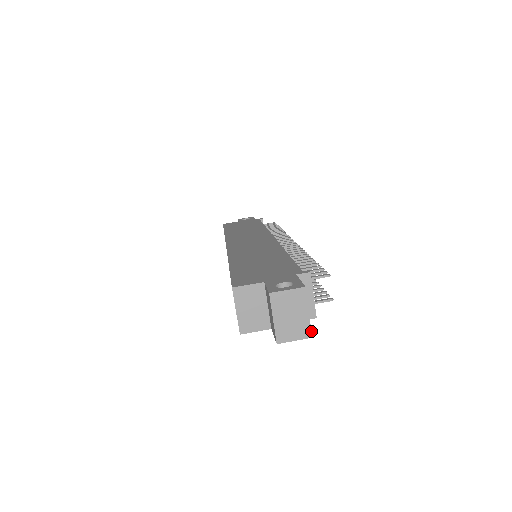
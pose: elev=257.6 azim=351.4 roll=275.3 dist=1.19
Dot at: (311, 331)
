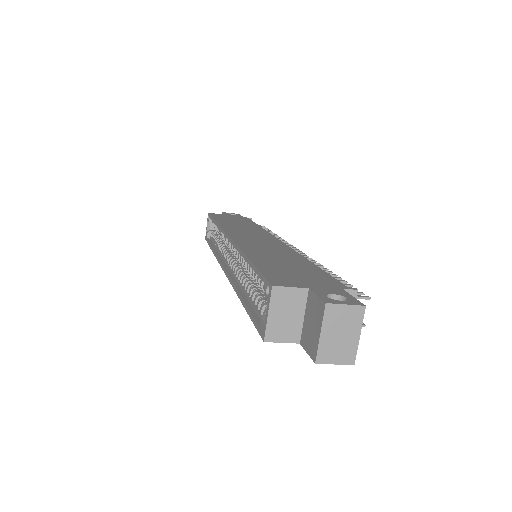
Dot at: occluded
